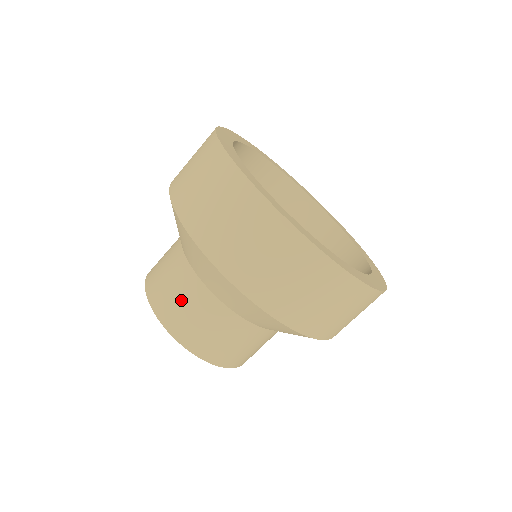
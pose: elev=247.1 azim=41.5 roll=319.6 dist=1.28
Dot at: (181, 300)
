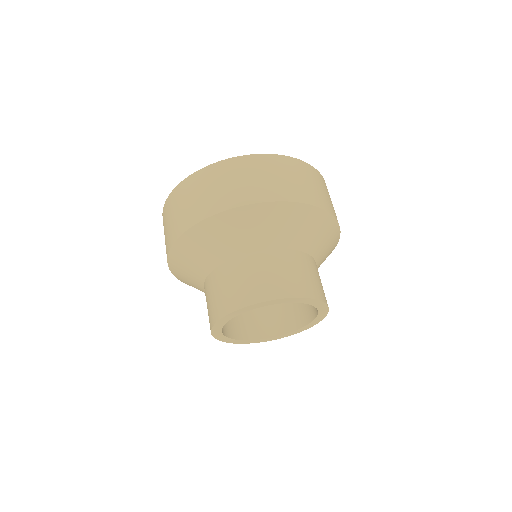
Dot at: (283, 271)
